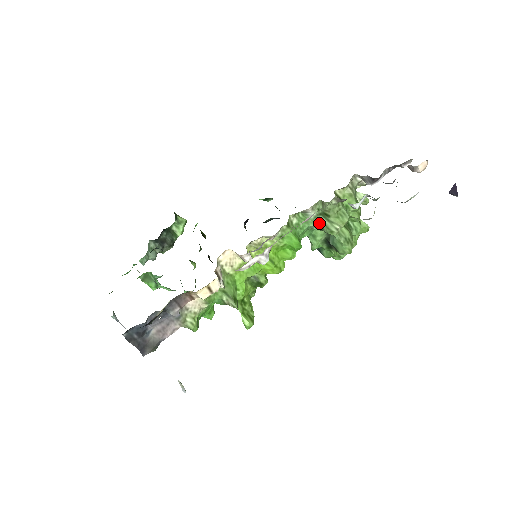
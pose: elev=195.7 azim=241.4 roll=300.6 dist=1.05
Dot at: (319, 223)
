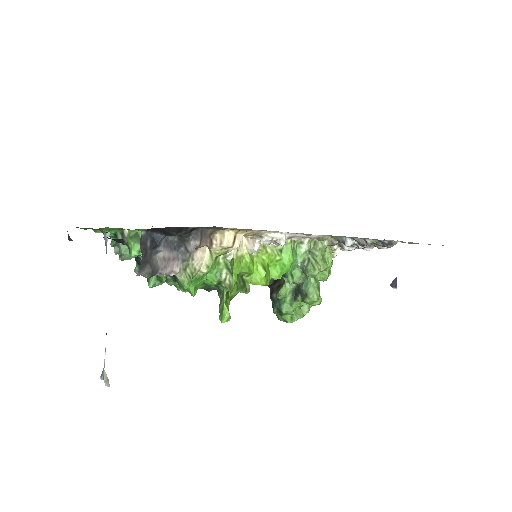
Dot at: (305, 260)
